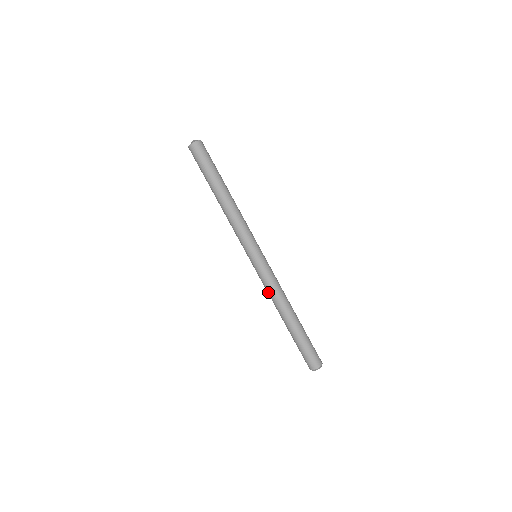
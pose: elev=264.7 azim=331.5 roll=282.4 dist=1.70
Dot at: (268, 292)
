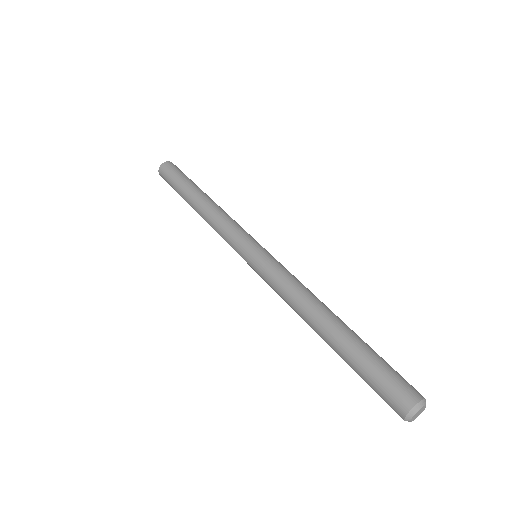
Dot at: (285, 289)
